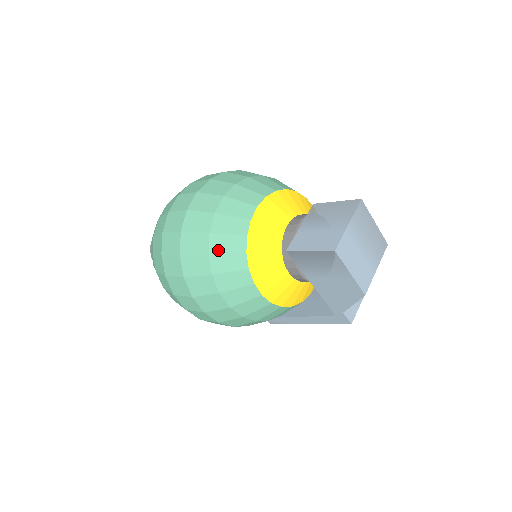
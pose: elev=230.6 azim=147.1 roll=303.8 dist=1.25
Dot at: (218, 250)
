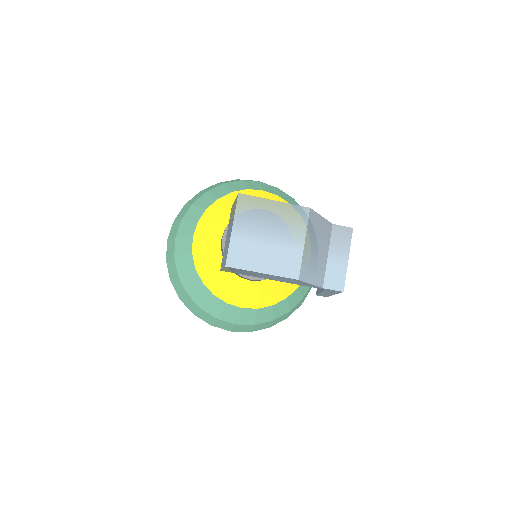
Dot at: (189, 288)
